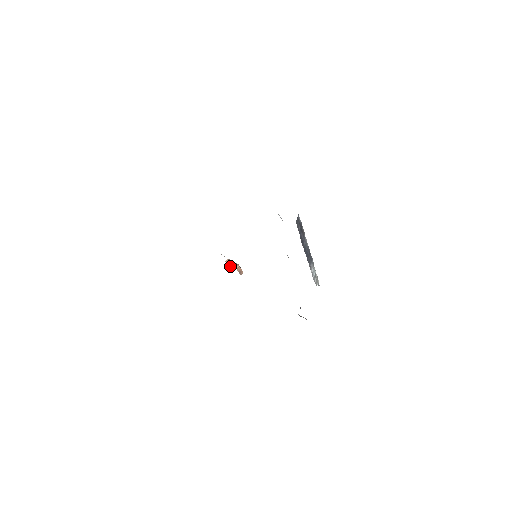
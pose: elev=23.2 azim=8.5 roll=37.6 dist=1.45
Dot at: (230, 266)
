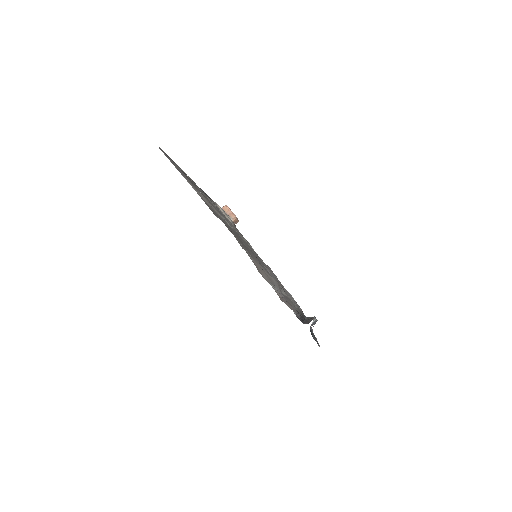
Dot at: occluded
